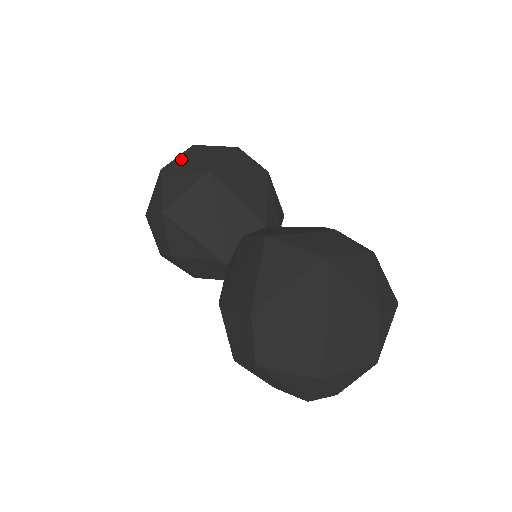
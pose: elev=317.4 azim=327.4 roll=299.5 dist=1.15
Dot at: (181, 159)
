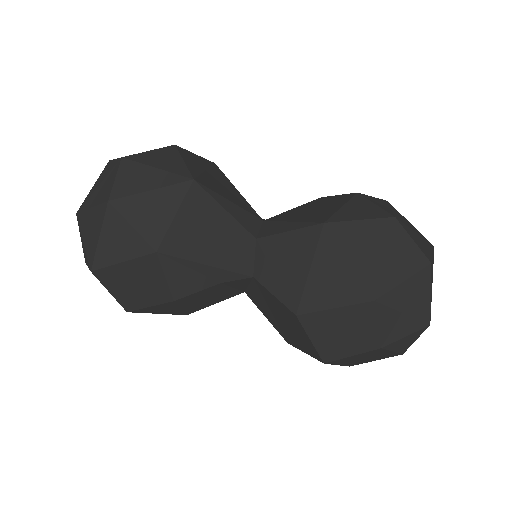
Dot at: (127, 179)
